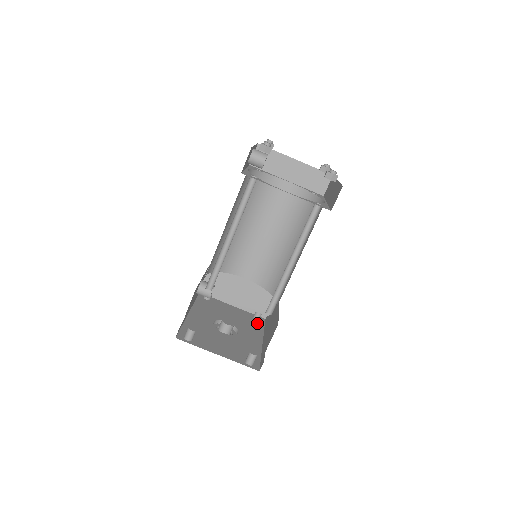
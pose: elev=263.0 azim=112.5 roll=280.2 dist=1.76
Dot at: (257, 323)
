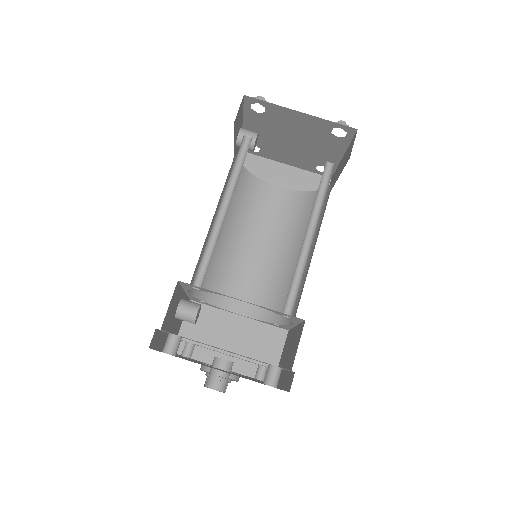
Dot at: (262, 381)
